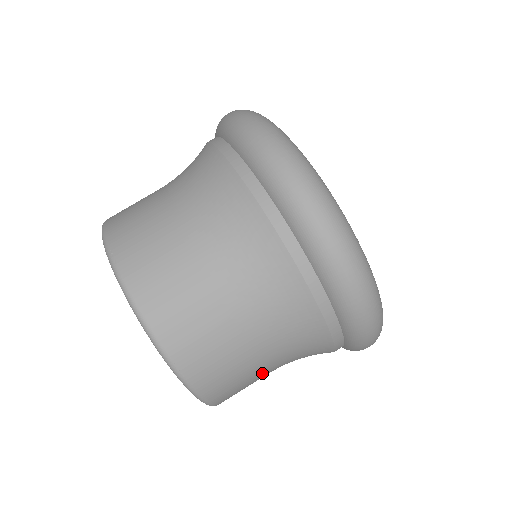
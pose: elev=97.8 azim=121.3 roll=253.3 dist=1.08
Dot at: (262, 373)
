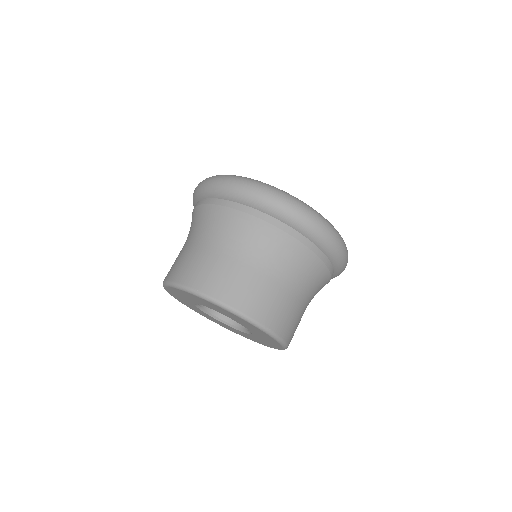
Dot at: (303, 312)
